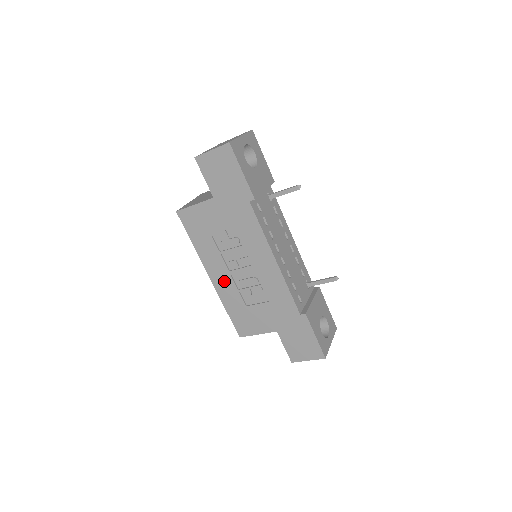
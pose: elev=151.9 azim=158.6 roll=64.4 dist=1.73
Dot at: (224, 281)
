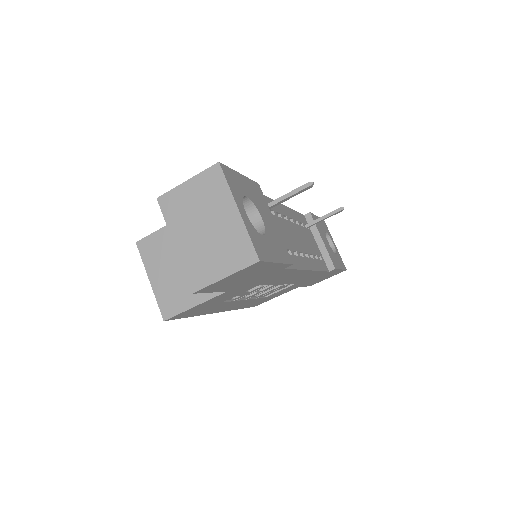
Dot at: occluded
